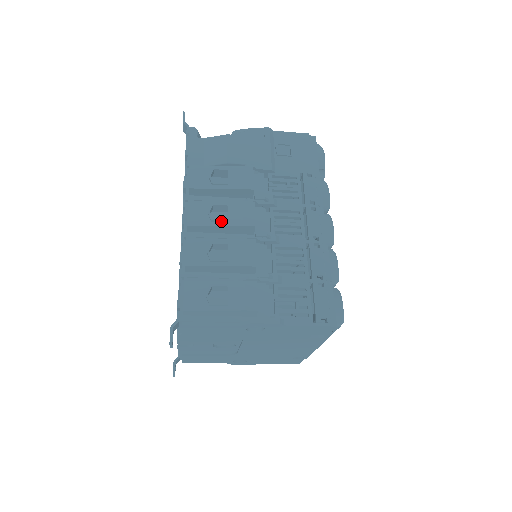
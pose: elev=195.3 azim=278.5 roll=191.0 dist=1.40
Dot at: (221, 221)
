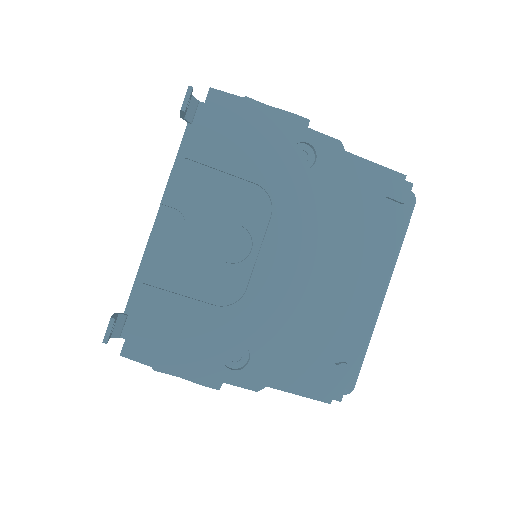
Dot at: occluded
